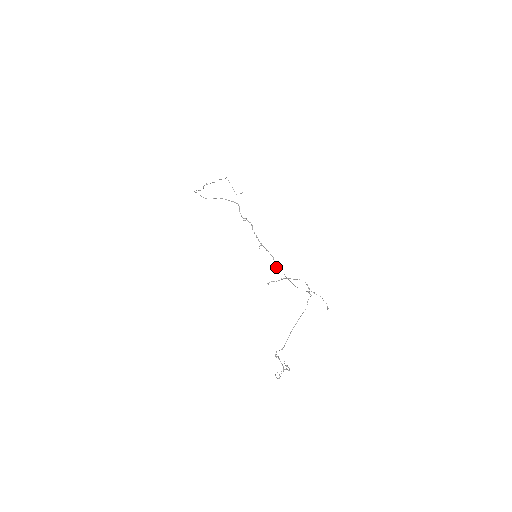
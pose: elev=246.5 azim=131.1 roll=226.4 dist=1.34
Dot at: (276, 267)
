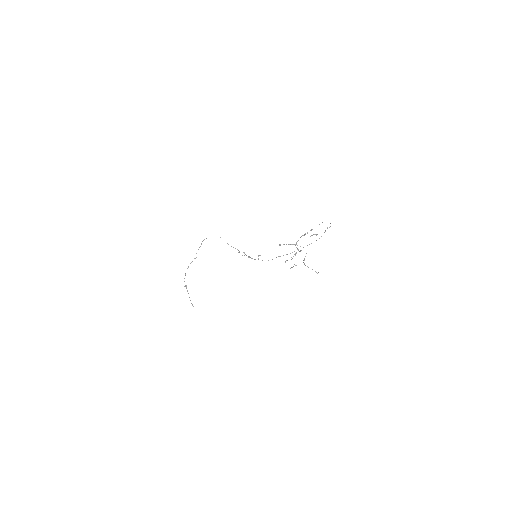
Dot at: occluded
